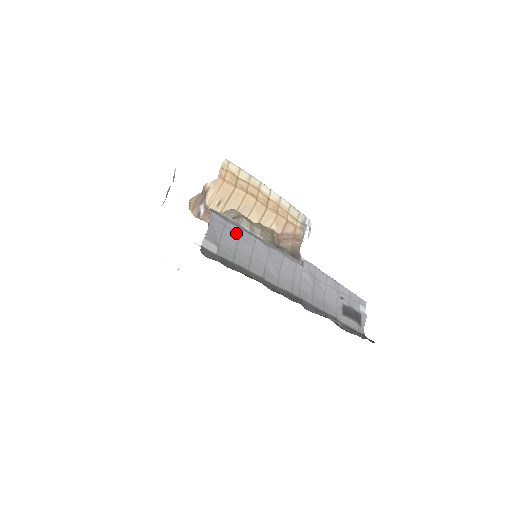
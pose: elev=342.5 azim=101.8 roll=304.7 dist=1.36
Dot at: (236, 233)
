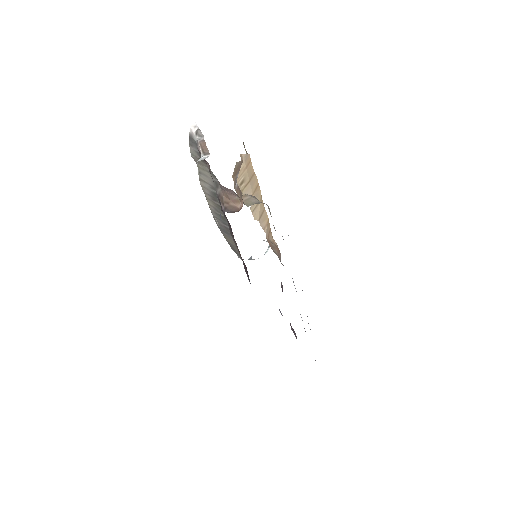
Dot at: occluded
